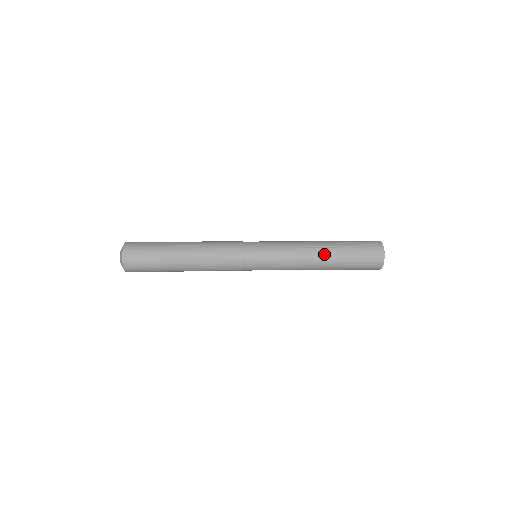
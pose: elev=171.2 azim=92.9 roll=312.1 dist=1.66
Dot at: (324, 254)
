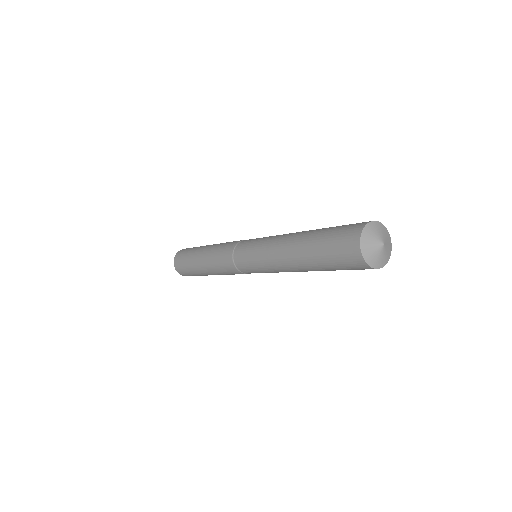
Dot at: (302, 233)
